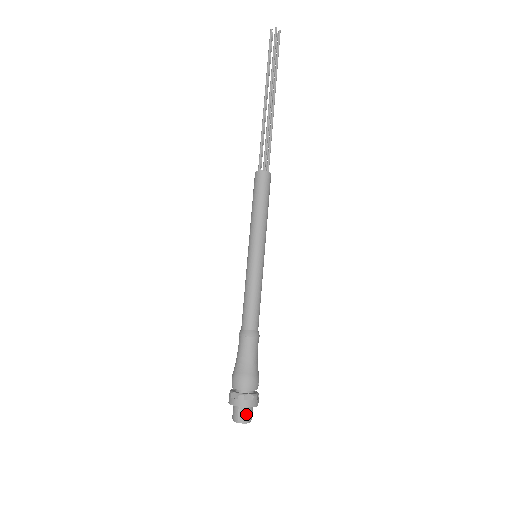
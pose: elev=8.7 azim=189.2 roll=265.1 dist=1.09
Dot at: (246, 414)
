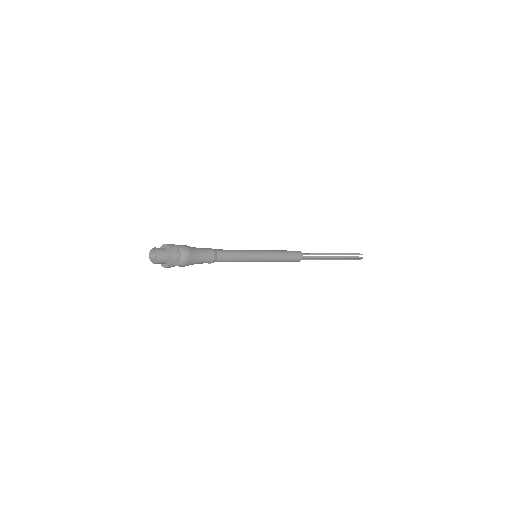
Dot at: (163, 252)
